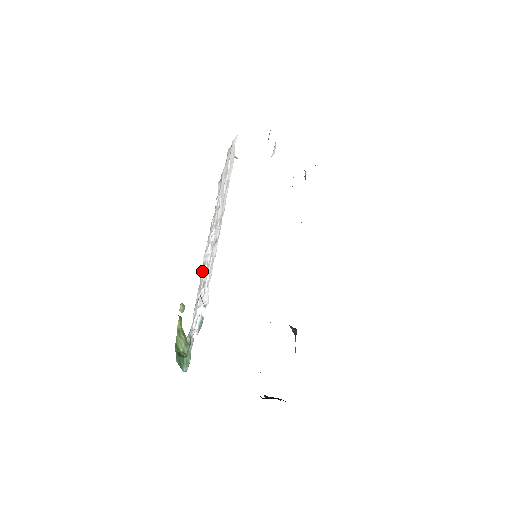
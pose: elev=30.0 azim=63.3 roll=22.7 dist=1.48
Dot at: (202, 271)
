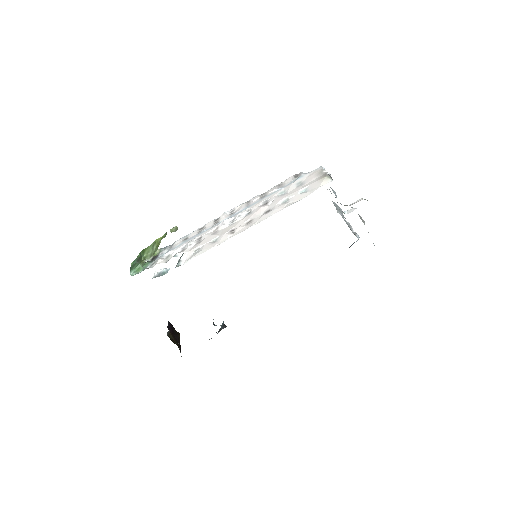
Dot at: (213, 221)
